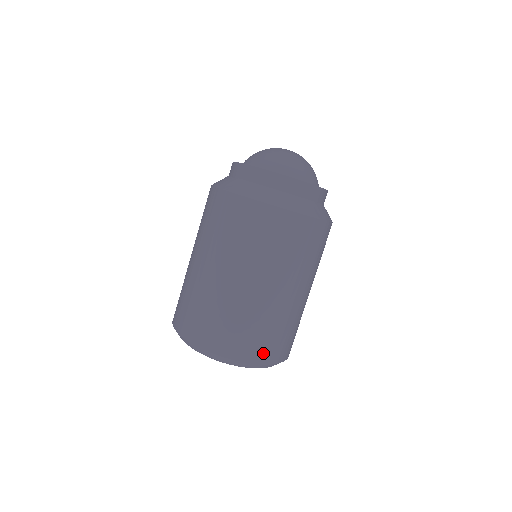
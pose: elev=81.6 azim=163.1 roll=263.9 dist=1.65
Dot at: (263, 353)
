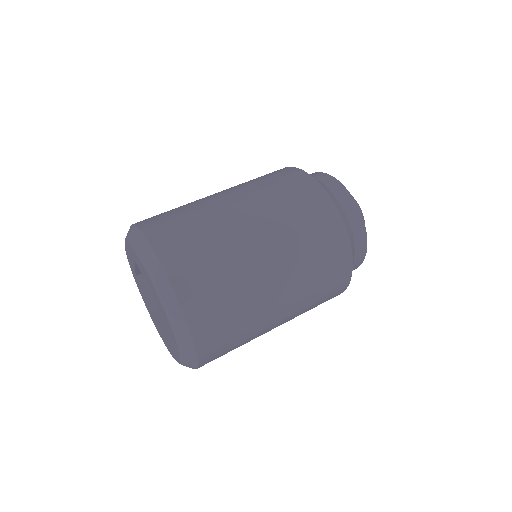
Dot at: (201, 315)
